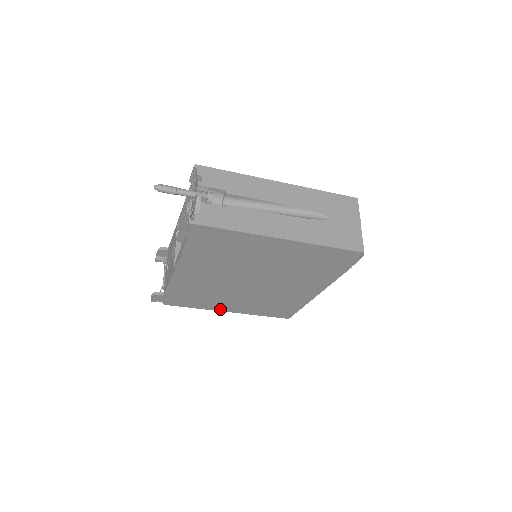
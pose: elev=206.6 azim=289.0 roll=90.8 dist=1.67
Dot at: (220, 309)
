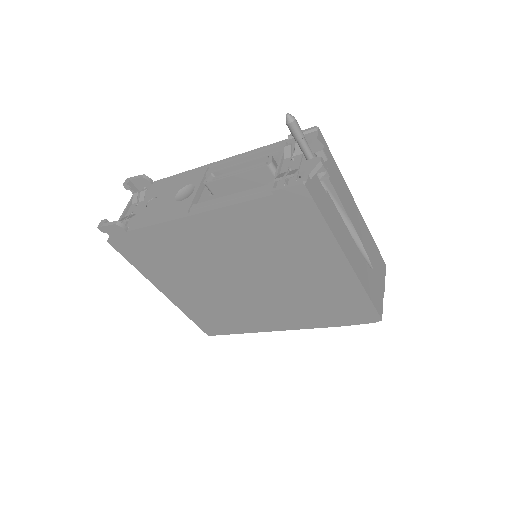
Dot at: (160, 285)
